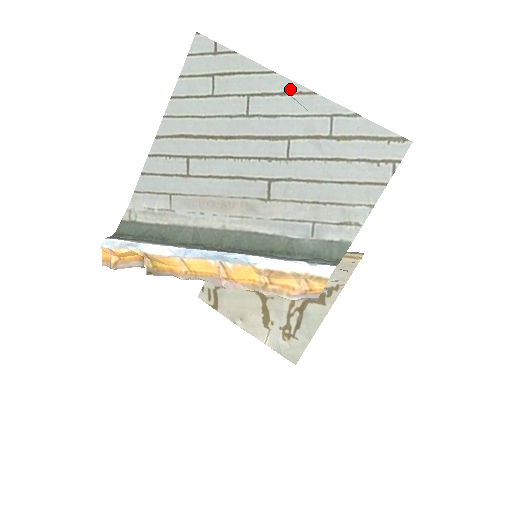
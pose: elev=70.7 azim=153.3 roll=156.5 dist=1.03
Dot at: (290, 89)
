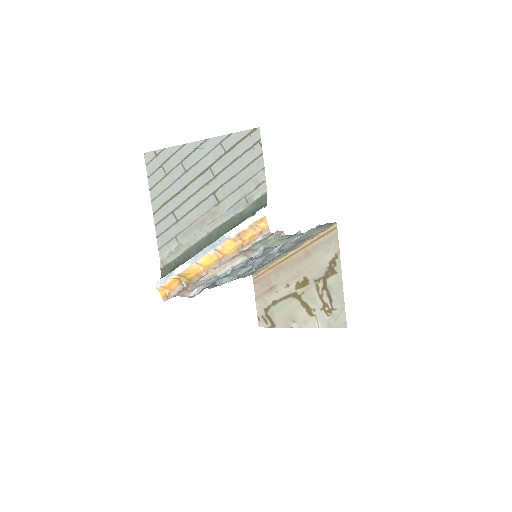
Dot at: (196, 146)
